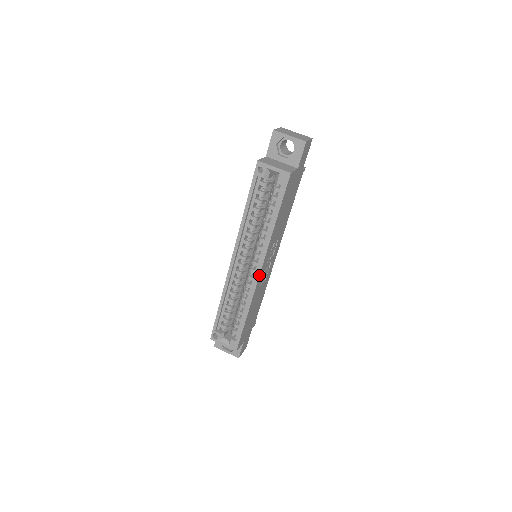
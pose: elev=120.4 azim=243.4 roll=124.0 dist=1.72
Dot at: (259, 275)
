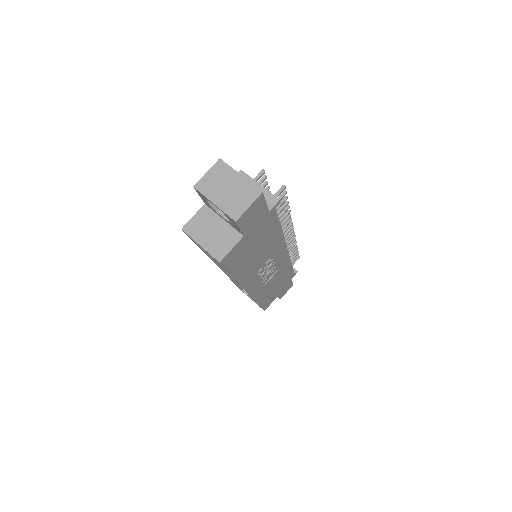
Dot at: occluded
